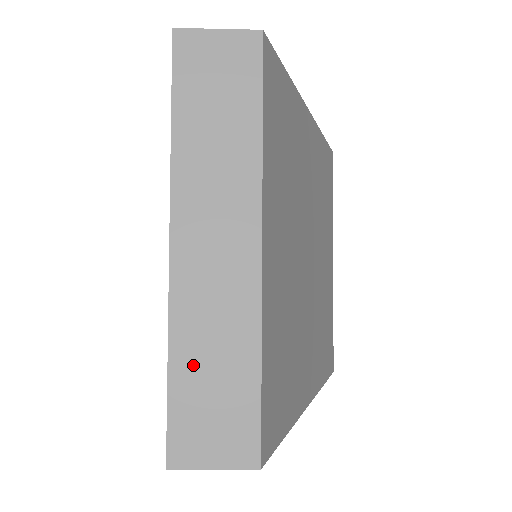
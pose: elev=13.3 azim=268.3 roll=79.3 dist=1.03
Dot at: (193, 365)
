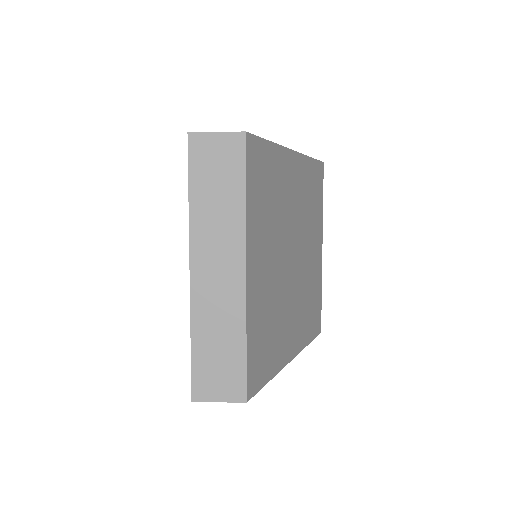
Dot at: (206, 343)
